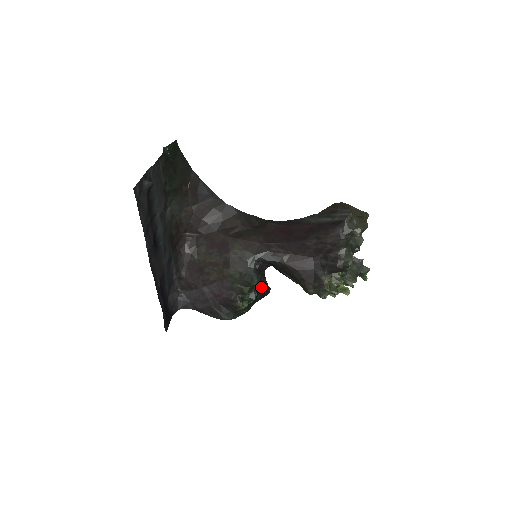
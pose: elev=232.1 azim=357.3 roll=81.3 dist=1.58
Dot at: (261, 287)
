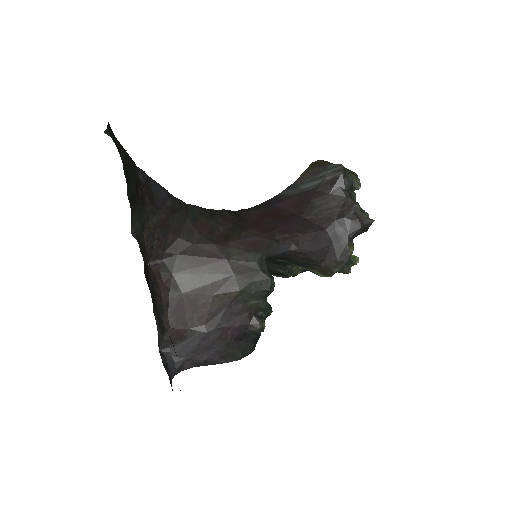
Dot at: occluded
